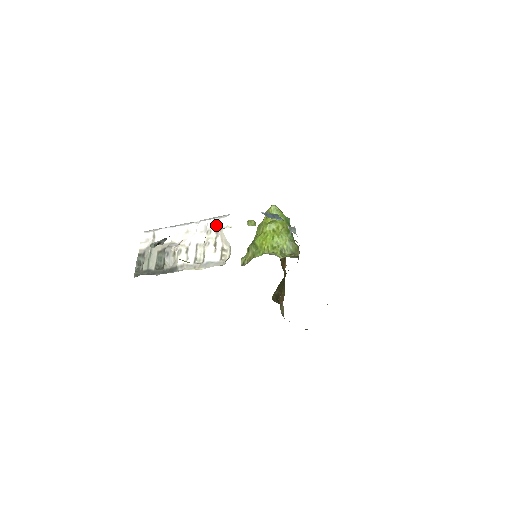
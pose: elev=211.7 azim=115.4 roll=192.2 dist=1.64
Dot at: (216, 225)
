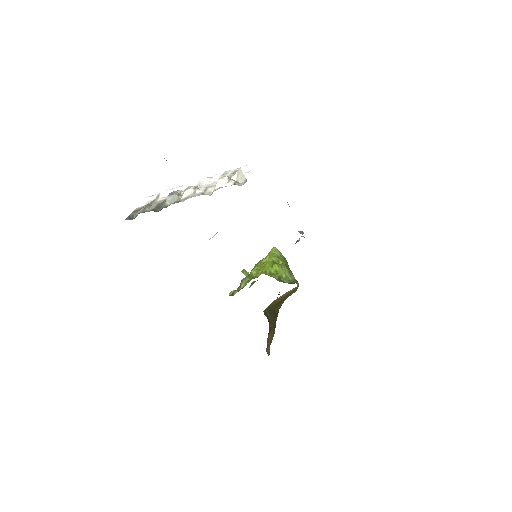
Dot at: (233, 170)
